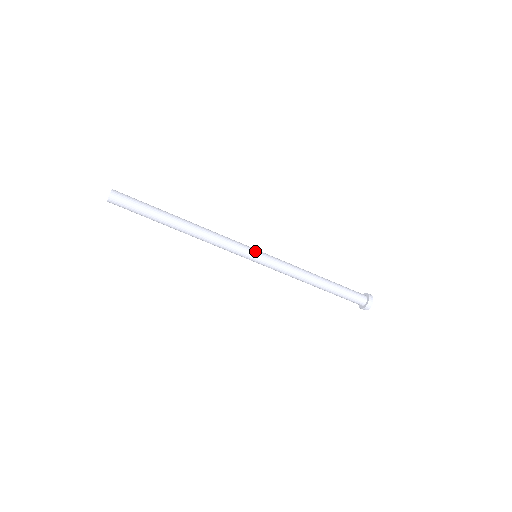
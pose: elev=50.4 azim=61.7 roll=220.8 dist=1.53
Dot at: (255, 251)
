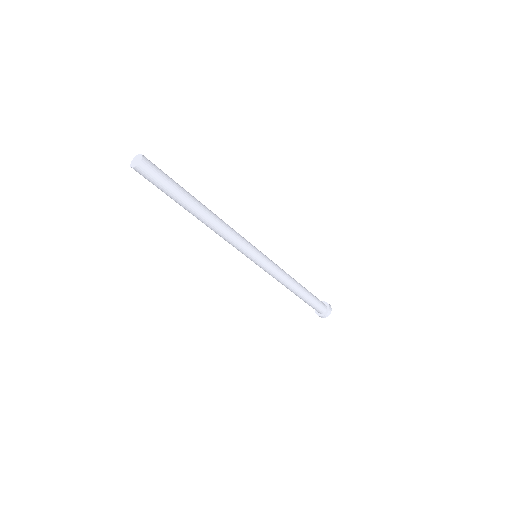
Dot at: (256, 258)
